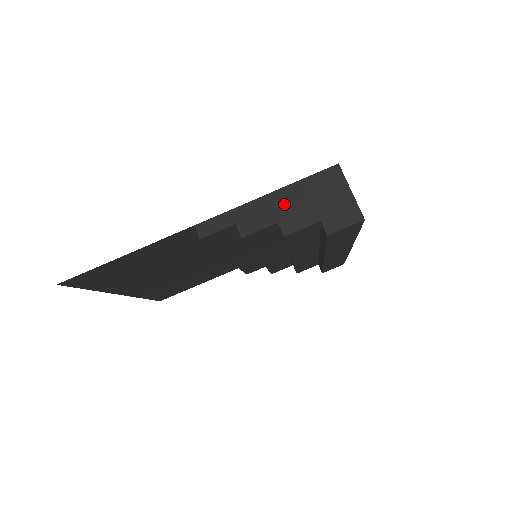
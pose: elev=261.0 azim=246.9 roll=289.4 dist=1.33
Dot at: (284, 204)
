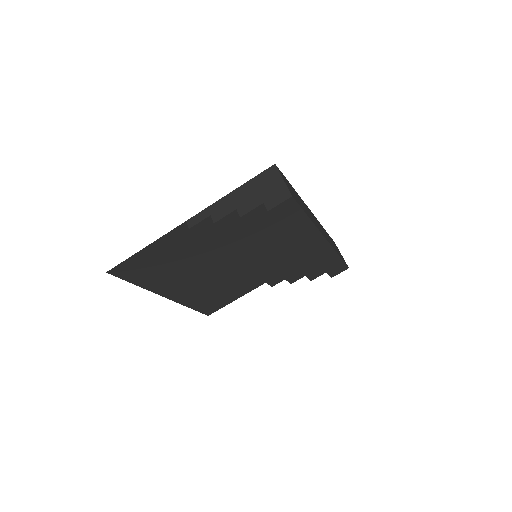
Dot at: (240, 197)
